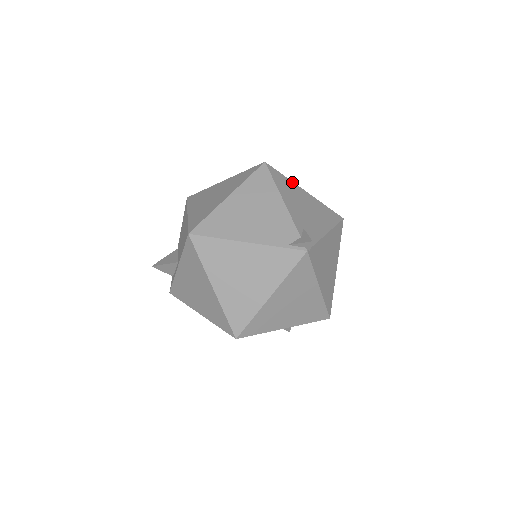
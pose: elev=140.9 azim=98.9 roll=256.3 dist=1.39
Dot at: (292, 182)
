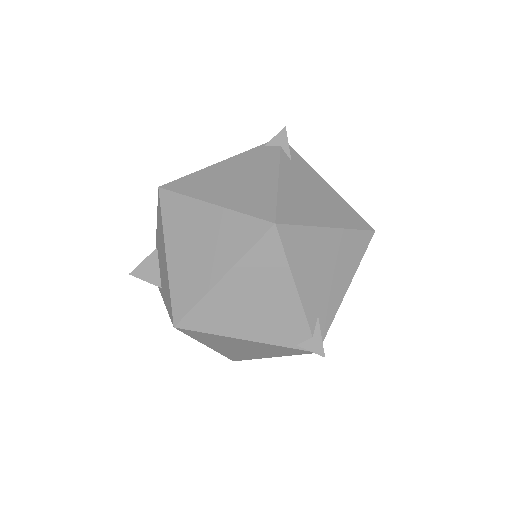
Dot at: (312, 228)
